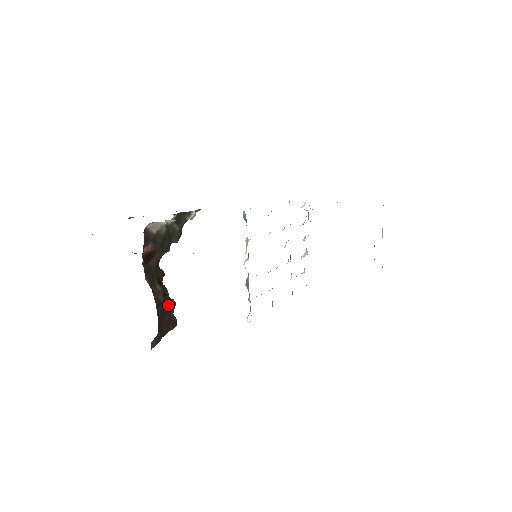
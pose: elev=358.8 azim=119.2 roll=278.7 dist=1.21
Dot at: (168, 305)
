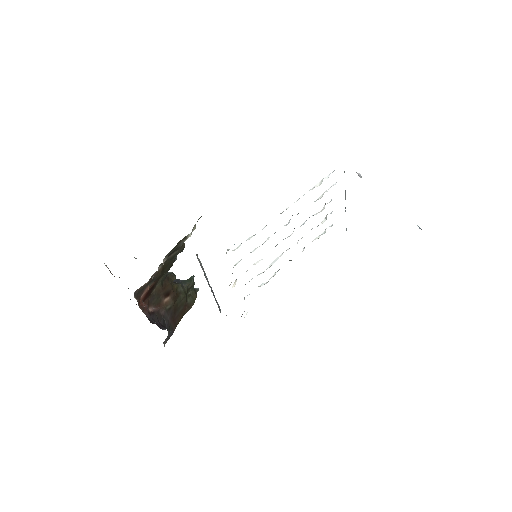
Dot at: (181, 299)
